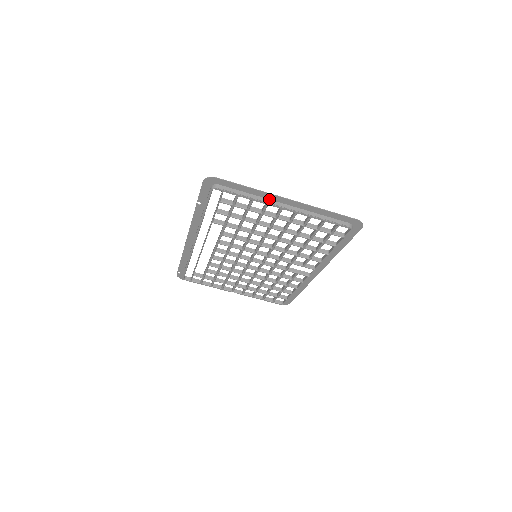
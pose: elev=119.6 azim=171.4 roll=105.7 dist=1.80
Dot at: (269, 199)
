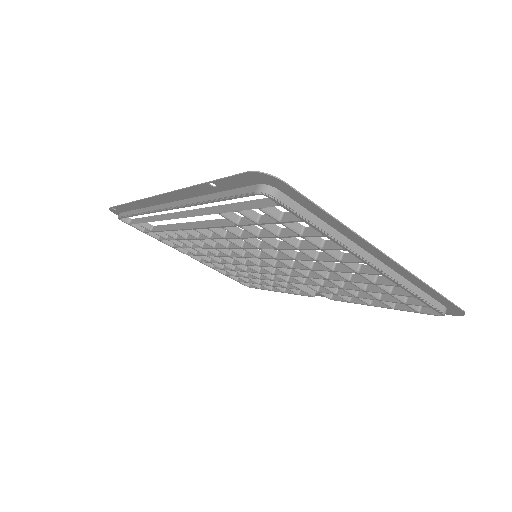
Dot at: (353, 241)
